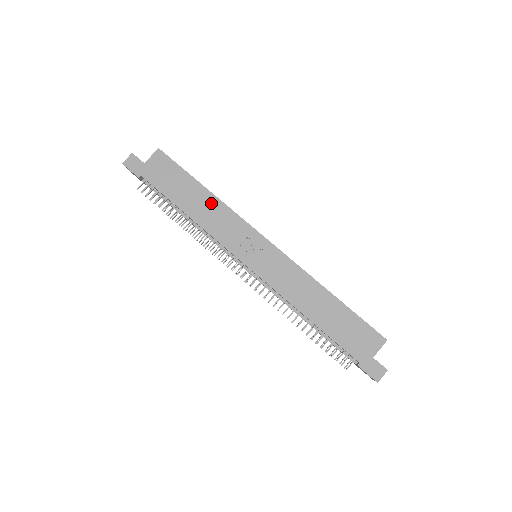
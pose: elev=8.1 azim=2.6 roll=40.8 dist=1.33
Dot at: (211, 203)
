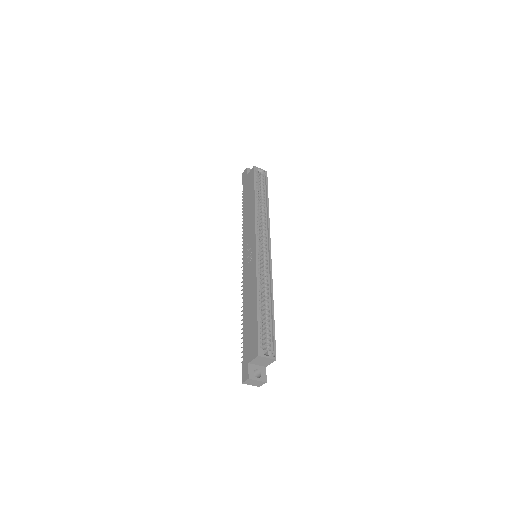
Dot at: (252, 210)
